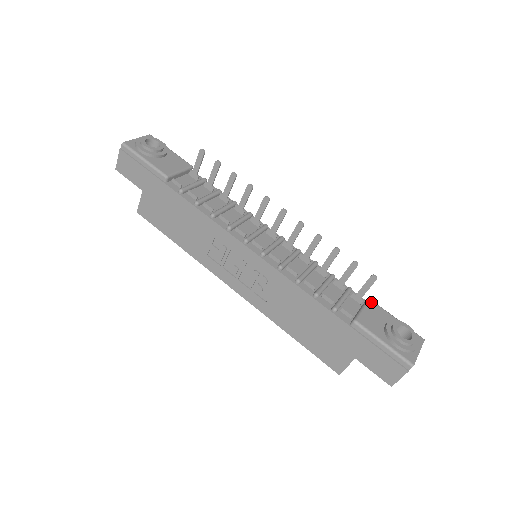
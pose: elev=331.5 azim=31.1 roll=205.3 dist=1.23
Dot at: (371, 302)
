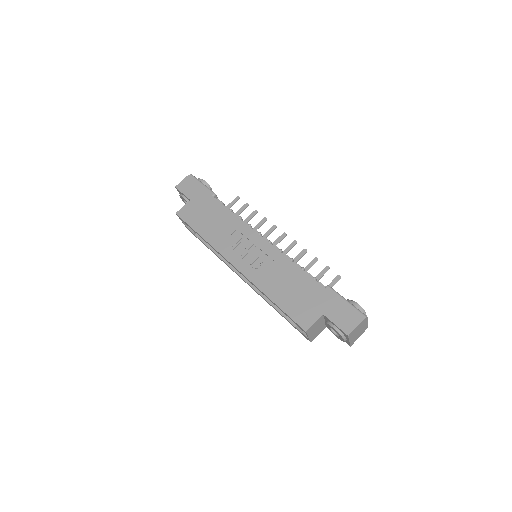
Dot at: occluded
